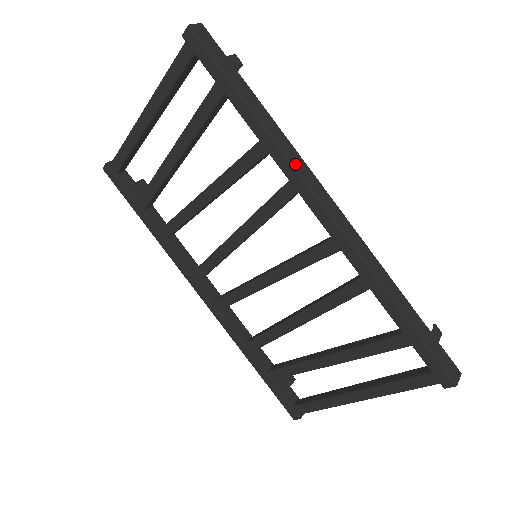
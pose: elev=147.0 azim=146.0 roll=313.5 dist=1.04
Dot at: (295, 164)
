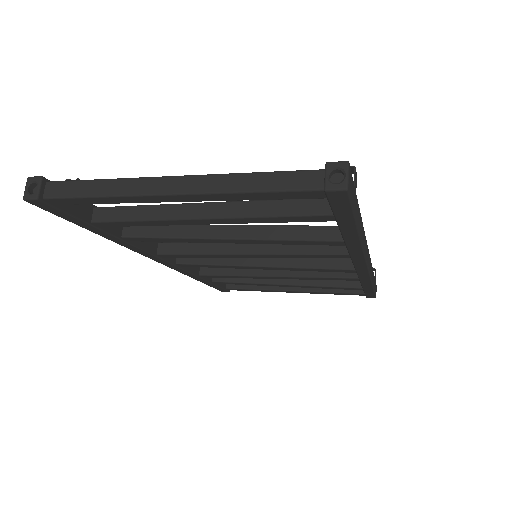
Dot at: (365, 252)
